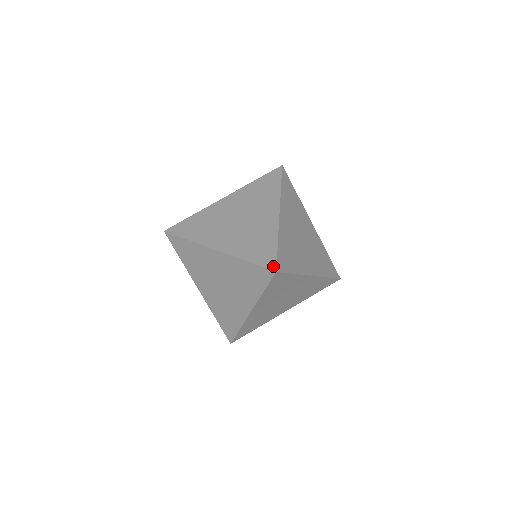
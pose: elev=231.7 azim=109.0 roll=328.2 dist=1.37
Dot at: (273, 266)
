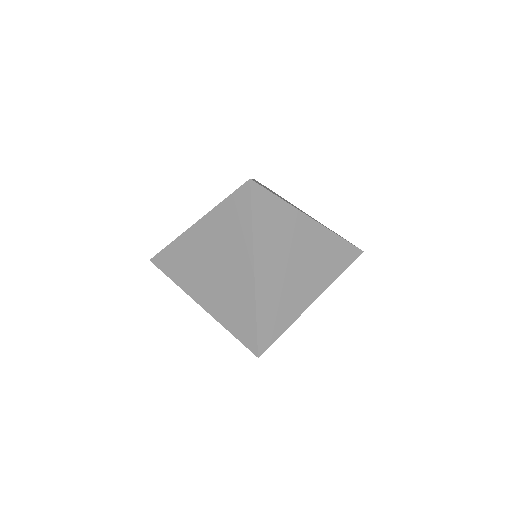
Dot at: (247, 181)
